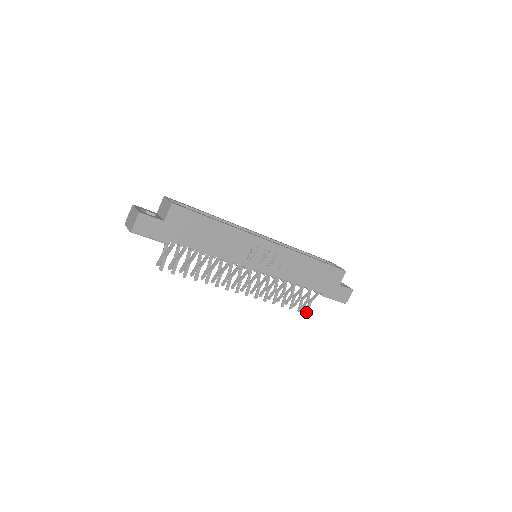
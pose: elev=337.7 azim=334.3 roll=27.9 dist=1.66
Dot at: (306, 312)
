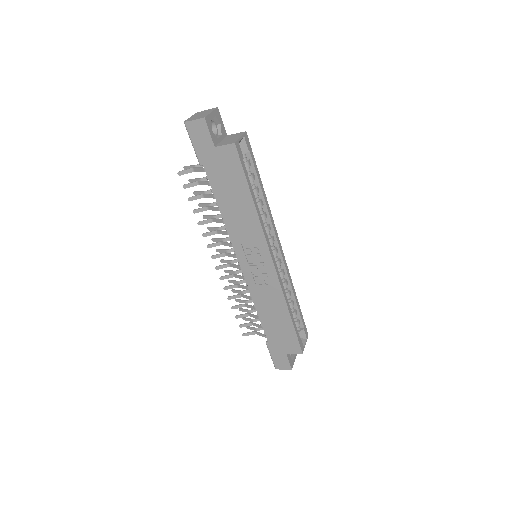
Dot at: (244, 334)
